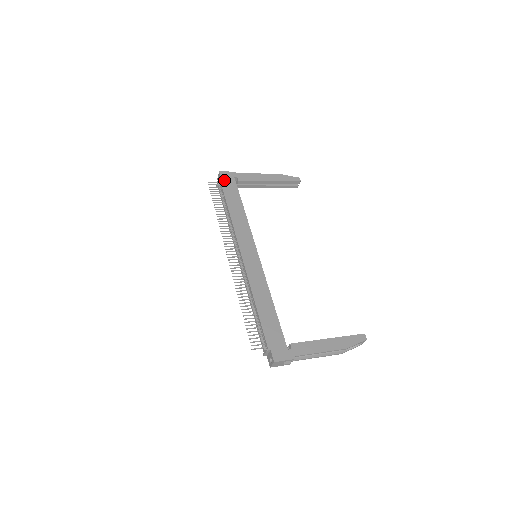
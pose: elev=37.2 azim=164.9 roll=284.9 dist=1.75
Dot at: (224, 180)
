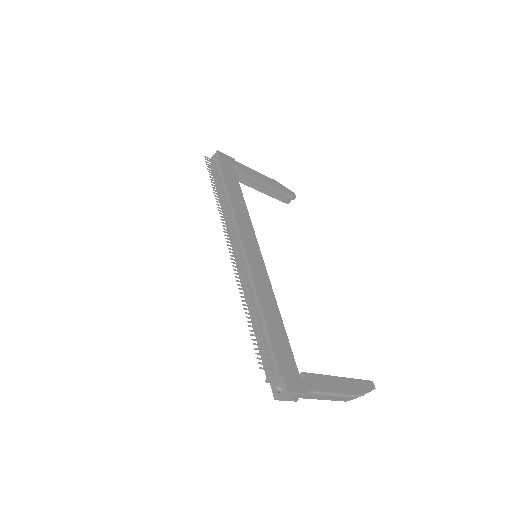
Dot at: (223, 161)
